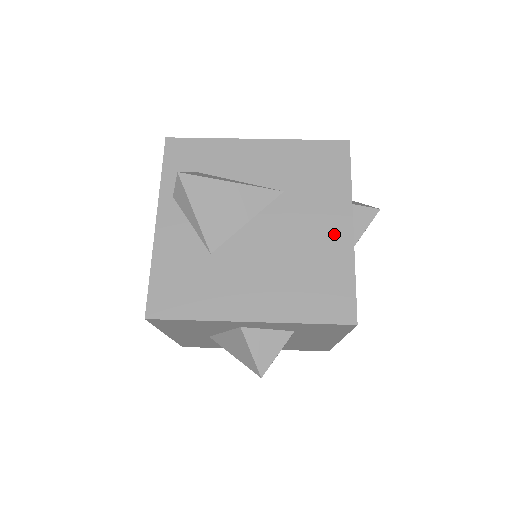
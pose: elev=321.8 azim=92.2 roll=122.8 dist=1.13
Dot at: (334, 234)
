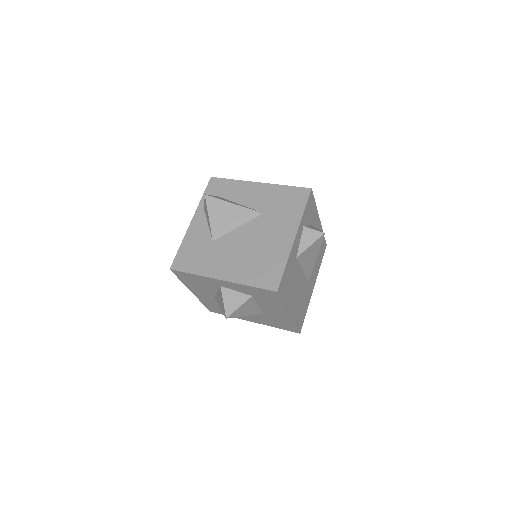
Dot at: (283, 240)
